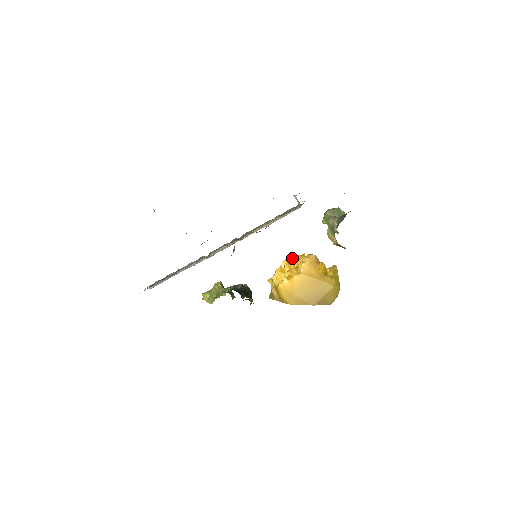
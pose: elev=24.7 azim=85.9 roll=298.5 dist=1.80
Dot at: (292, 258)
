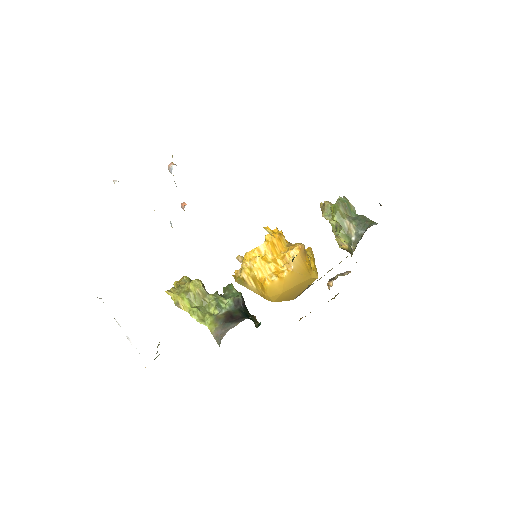
Dot at: (274, 241)
